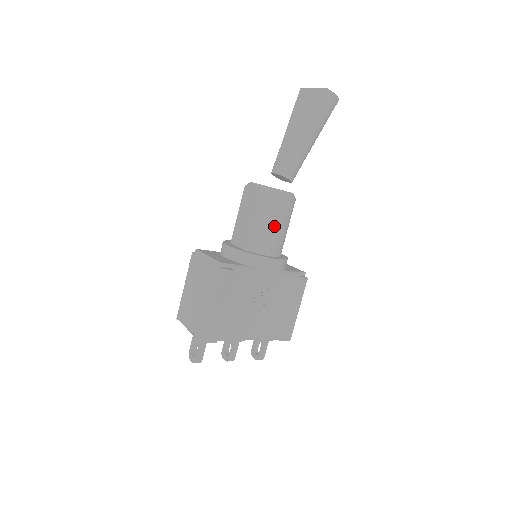
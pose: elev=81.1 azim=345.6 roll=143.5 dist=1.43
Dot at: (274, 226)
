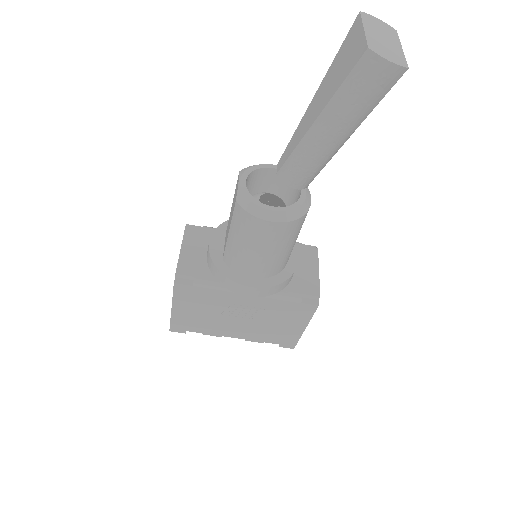
Dot at: (252, 250)
